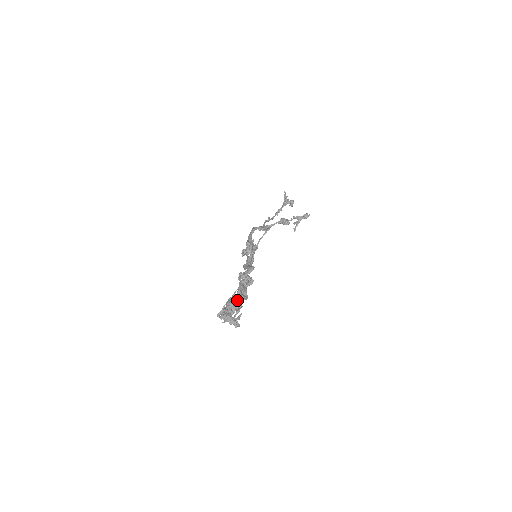
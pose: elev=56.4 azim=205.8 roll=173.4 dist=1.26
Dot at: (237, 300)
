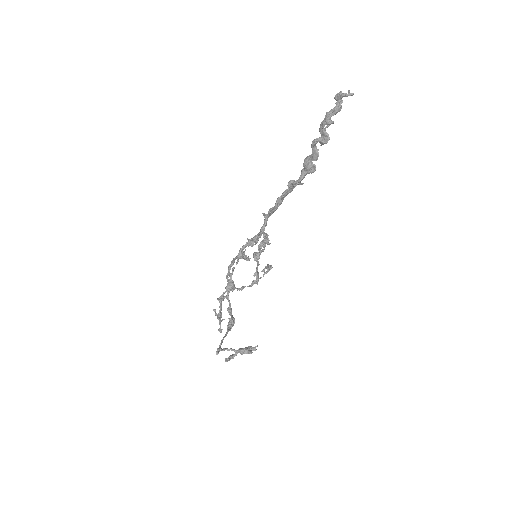
Dot at: occluded
